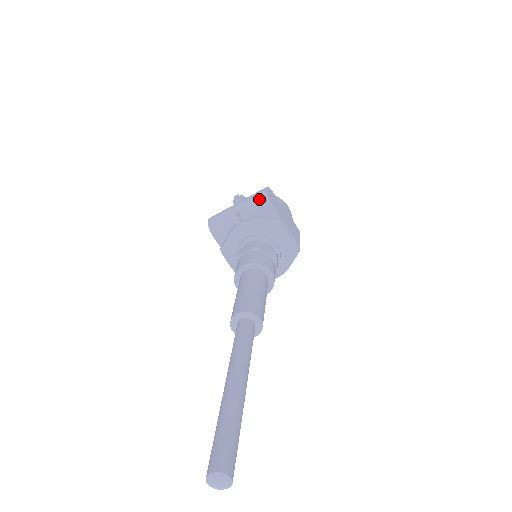
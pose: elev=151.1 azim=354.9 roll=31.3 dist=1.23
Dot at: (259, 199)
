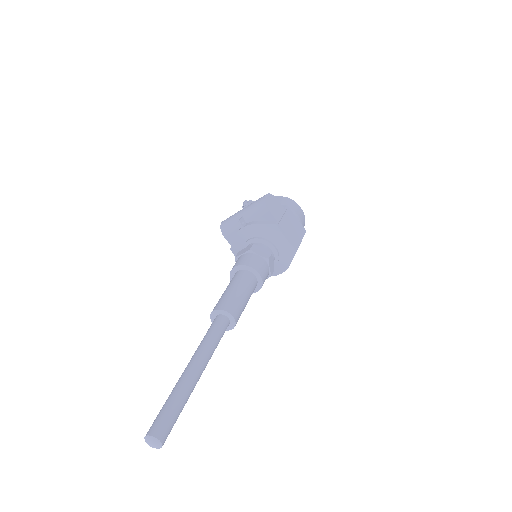
Dot at: (258, 206)
